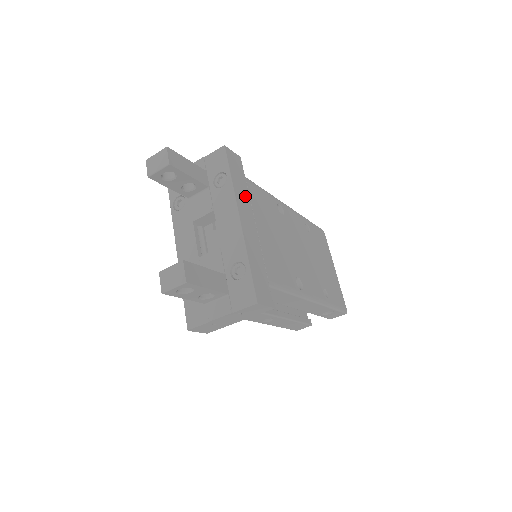
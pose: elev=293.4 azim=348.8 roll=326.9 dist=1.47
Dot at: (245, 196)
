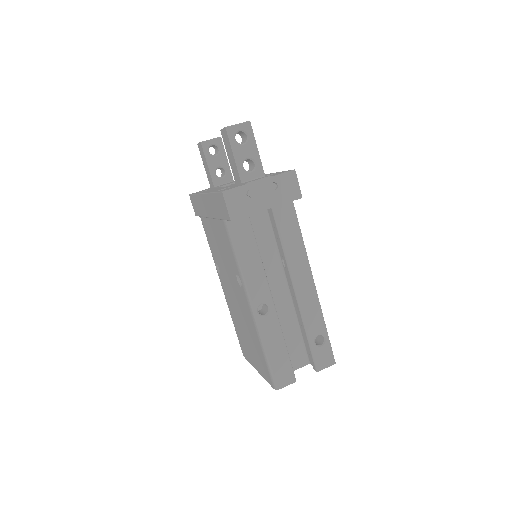
Dot at: occluded
